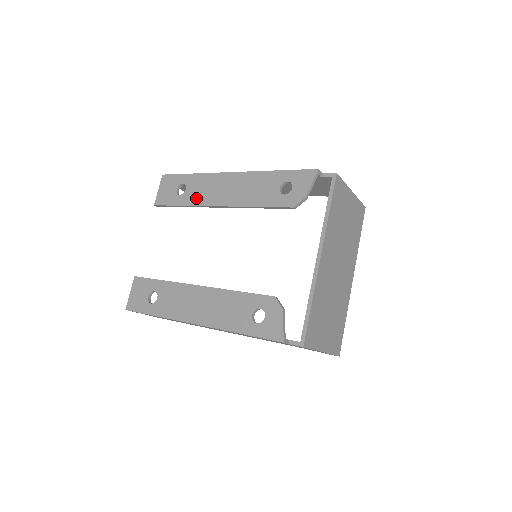
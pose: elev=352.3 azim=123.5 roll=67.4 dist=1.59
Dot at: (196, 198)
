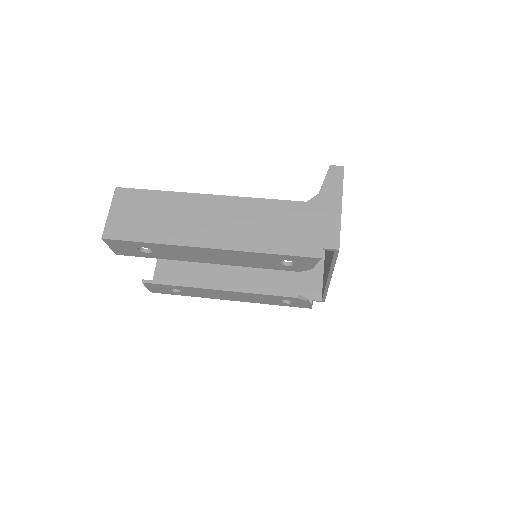
Dot at: (174, 257)
